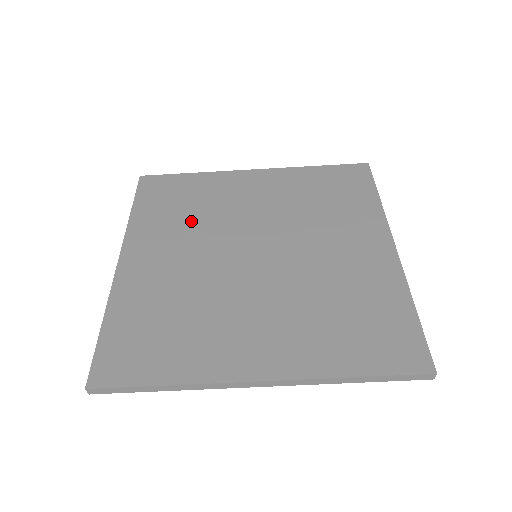
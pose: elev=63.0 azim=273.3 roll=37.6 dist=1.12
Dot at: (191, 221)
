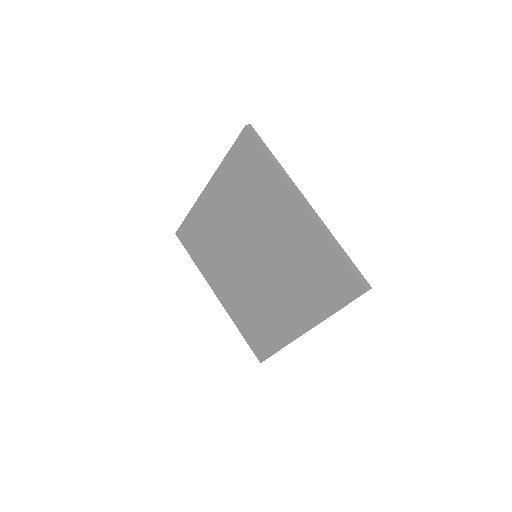
Dot at: occluded
